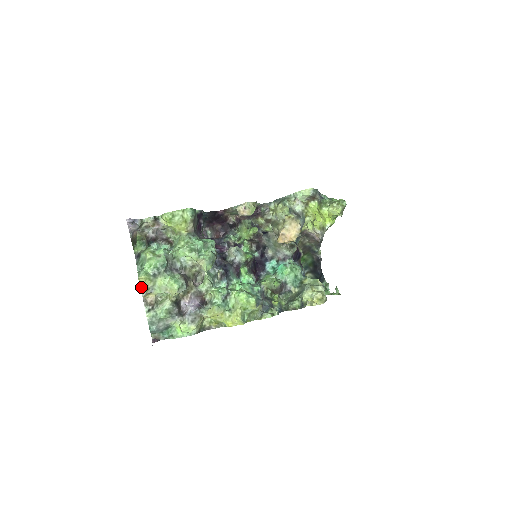
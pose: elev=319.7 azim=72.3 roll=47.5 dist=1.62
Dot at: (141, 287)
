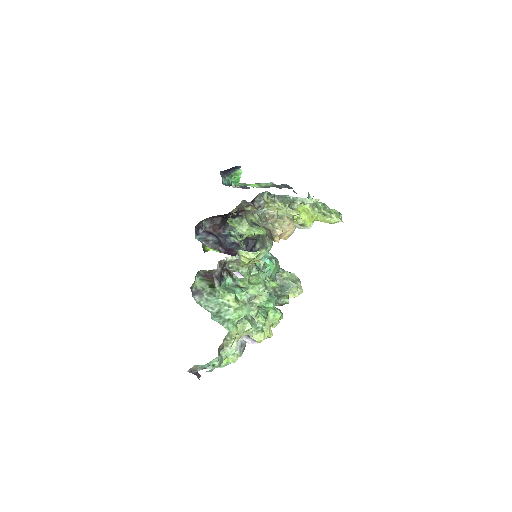
Dot at: (232, 343)
